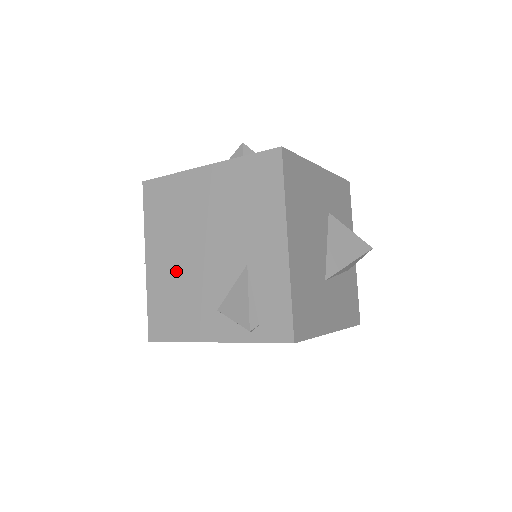
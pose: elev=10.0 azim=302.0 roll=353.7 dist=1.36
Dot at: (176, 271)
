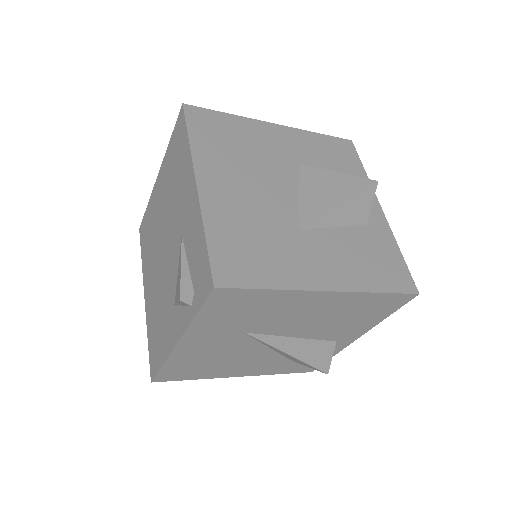
Dot at: (155, 290)
